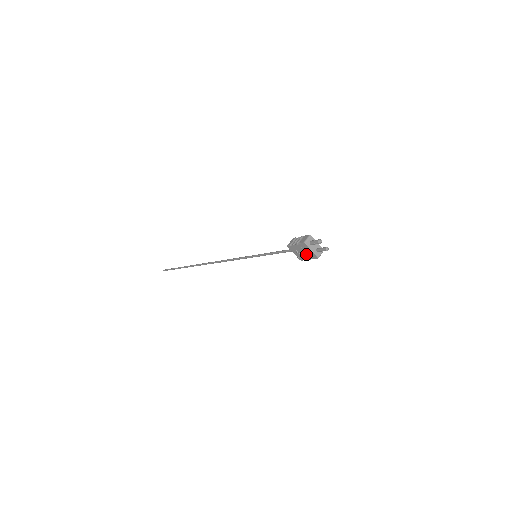
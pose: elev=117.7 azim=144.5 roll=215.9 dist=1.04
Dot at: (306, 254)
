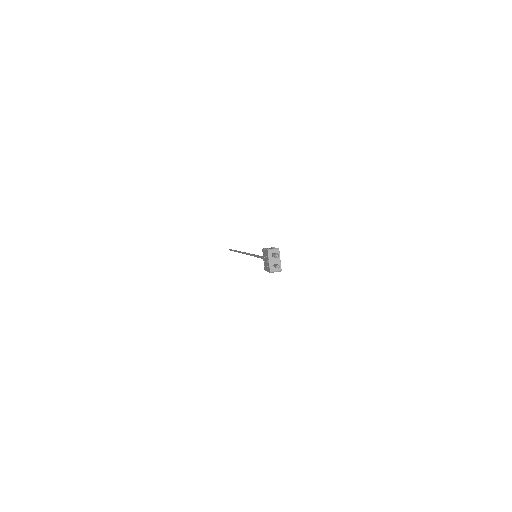
Dot at: (267, 264)
